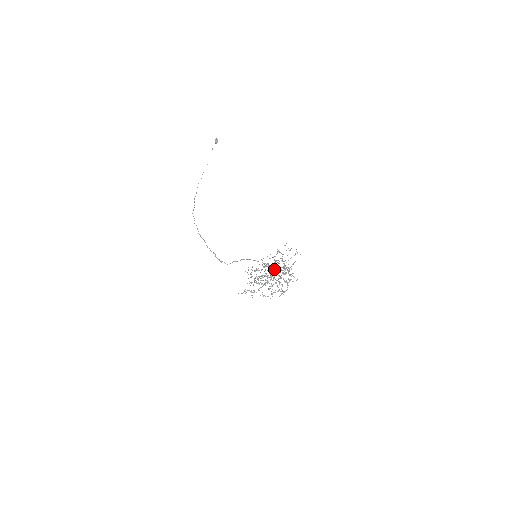
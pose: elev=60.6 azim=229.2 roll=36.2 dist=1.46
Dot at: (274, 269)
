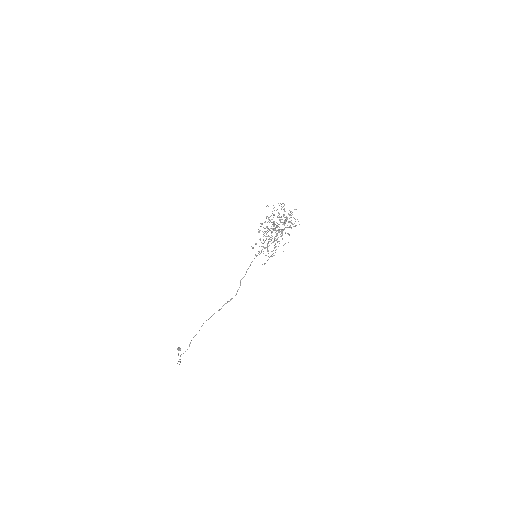
Dot at: occluded
